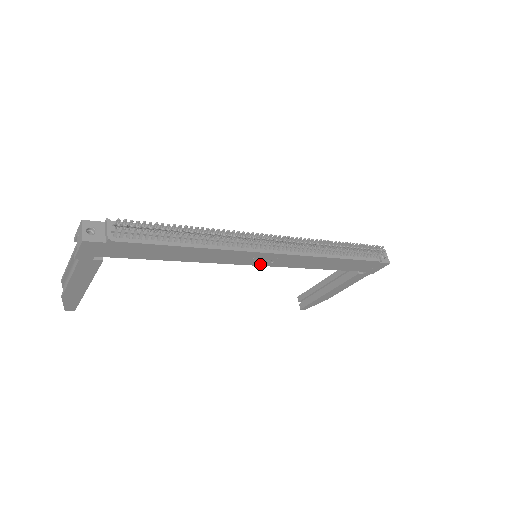
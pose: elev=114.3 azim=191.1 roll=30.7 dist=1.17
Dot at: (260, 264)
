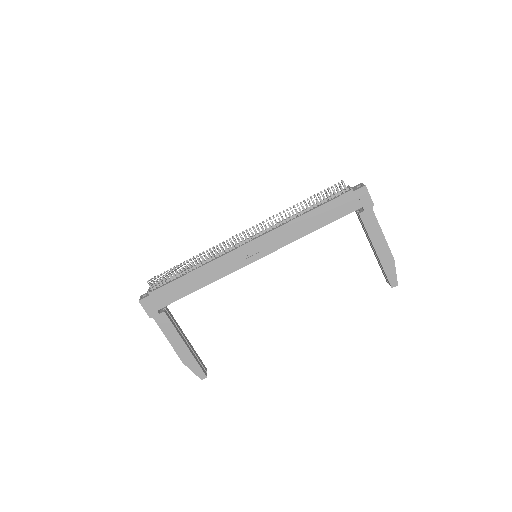
Dot at: (258, 257)
